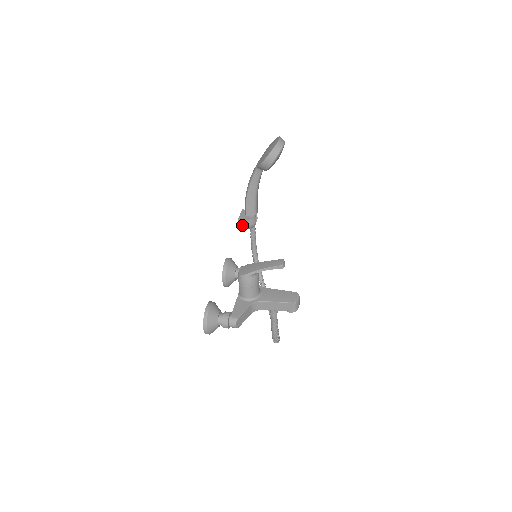
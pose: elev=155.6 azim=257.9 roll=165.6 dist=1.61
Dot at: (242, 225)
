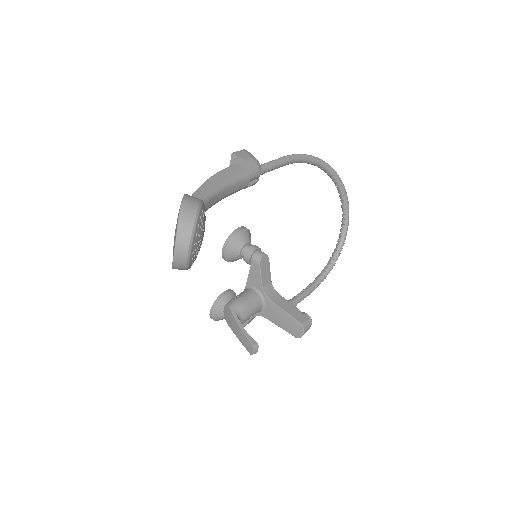
Dot at: occluded
